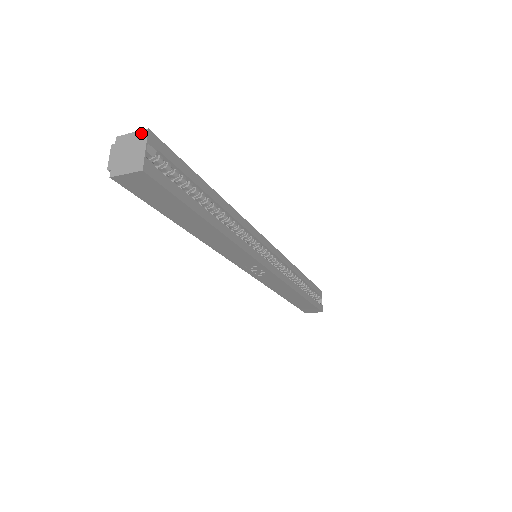
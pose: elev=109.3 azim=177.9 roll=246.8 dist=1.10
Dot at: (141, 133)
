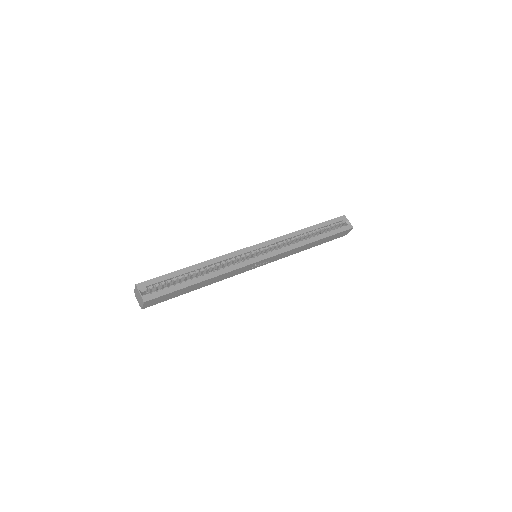
Dot at: (136, 287)
